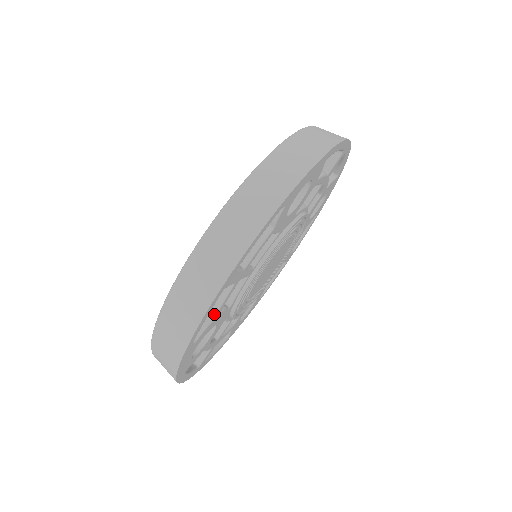
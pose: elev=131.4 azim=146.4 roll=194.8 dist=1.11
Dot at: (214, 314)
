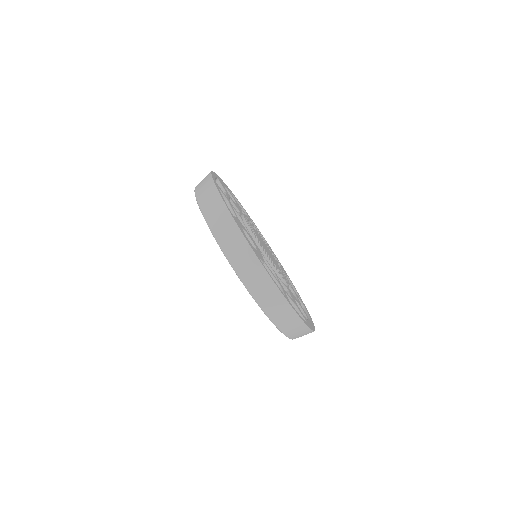
Dot at: (234, 215)
